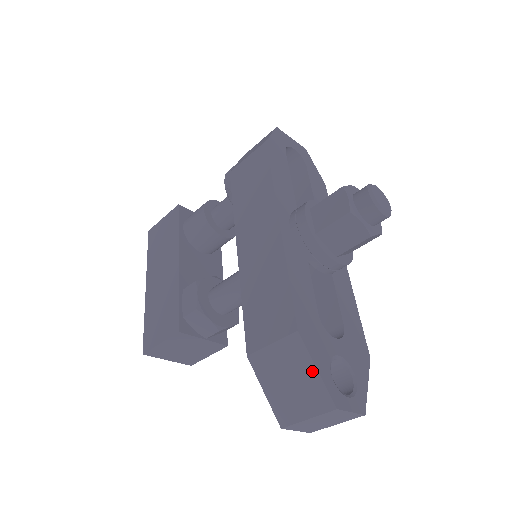
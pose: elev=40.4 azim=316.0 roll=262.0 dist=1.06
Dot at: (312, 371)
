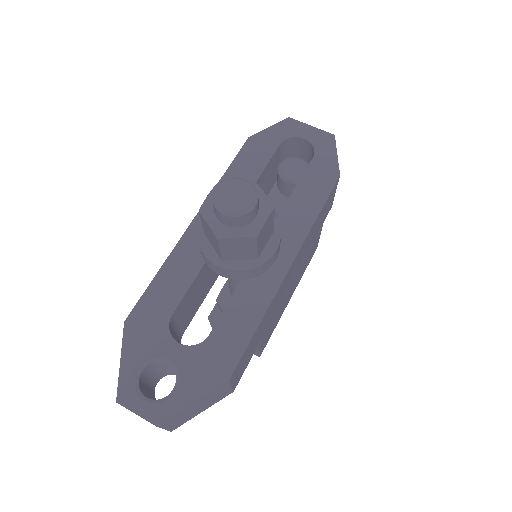
Dot at: (122, 361)
